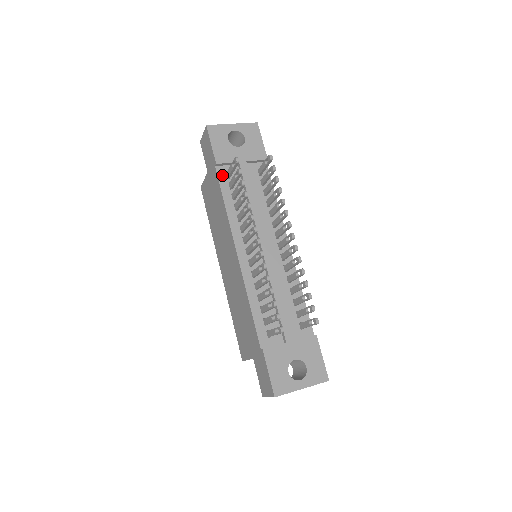
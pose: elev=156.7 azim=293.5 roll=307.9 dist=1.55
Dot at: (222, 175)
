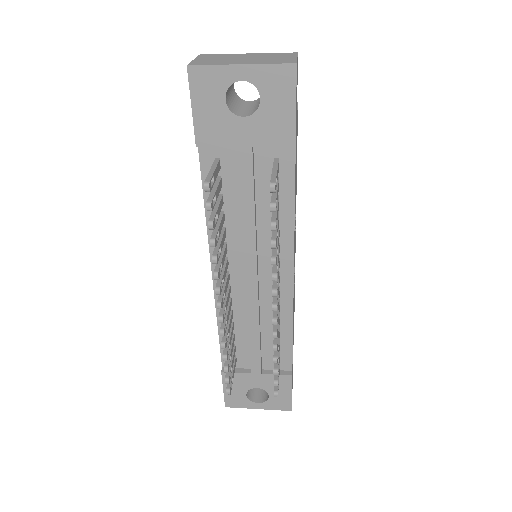
Dot at: (208, 161)
